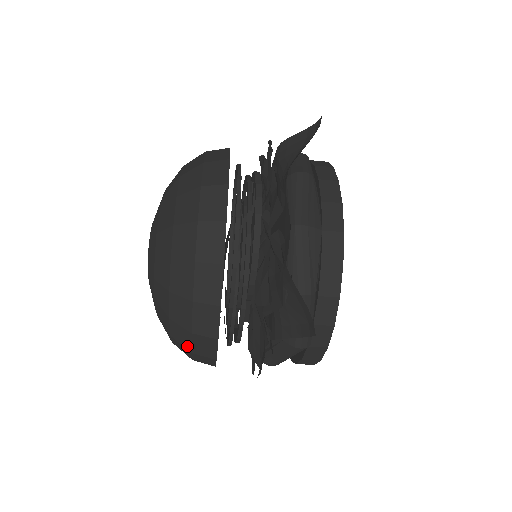
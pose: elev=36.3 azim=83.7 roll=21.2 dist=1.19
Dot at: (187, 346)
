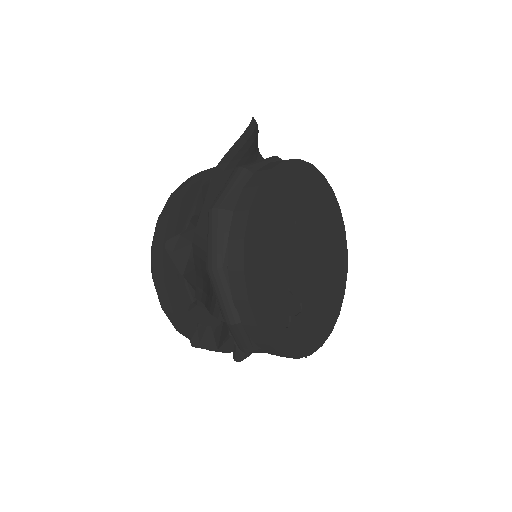
Dot at: occluded
